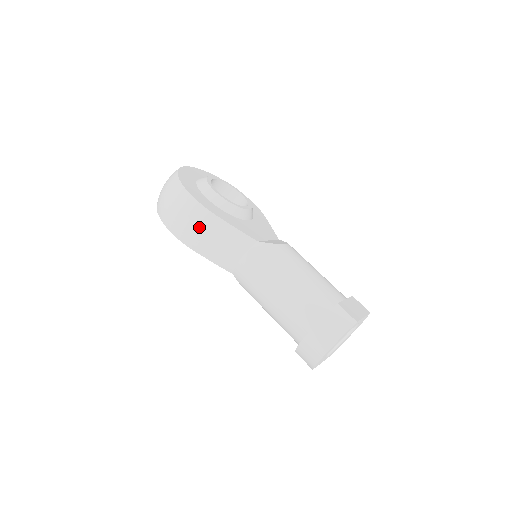
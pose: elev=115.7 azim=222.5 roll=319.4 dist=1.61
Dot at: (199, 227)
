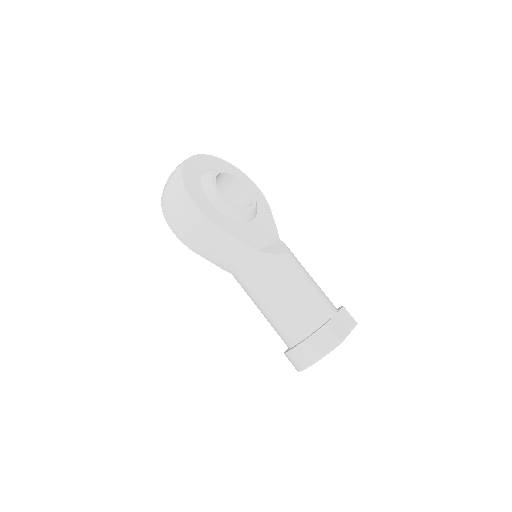
Dot at: (201, 235)
